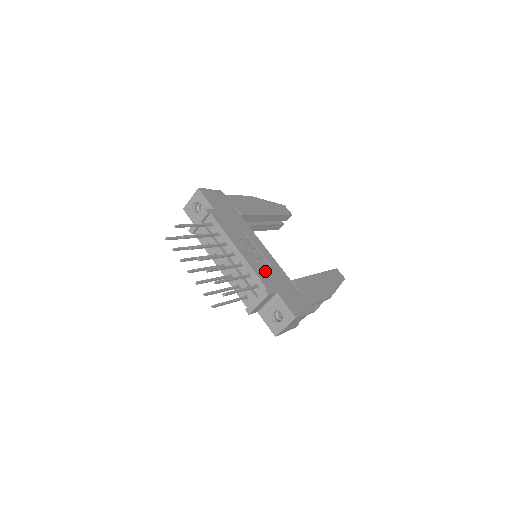
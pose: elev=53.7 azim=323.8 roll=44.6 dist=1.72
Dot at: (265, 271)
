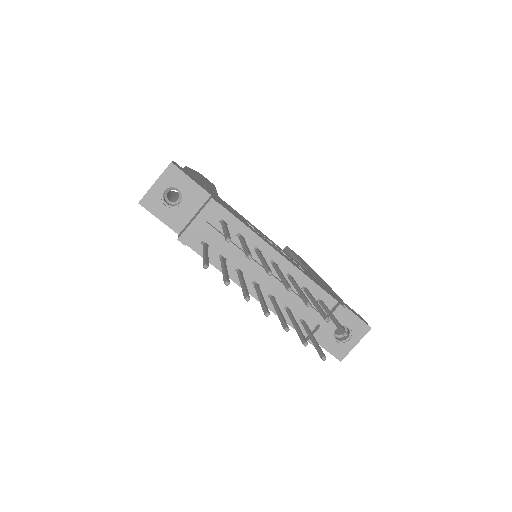
Dot at: (310, 276)
